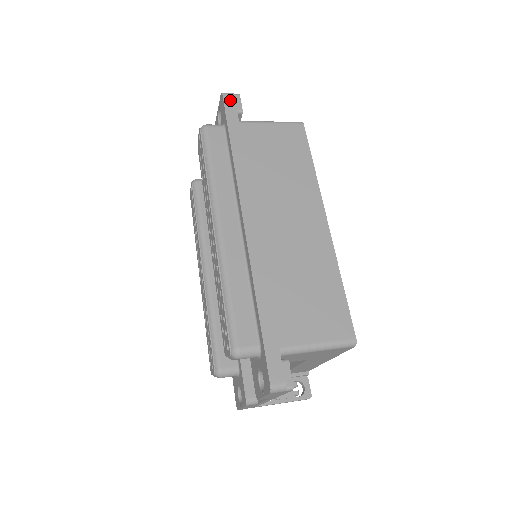
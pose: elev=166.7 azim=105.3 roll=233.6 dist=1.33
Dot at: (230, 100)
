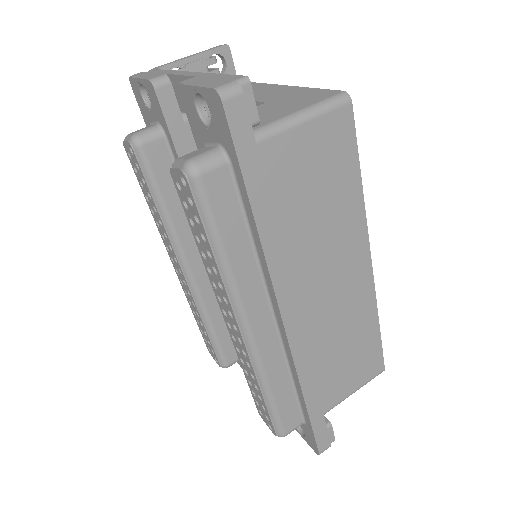
Dot at: (238, 112)
